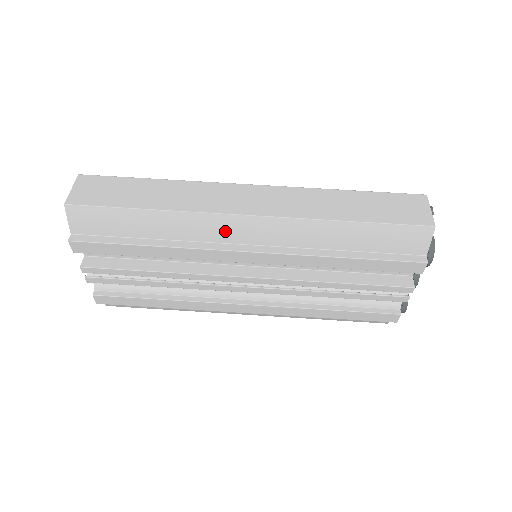
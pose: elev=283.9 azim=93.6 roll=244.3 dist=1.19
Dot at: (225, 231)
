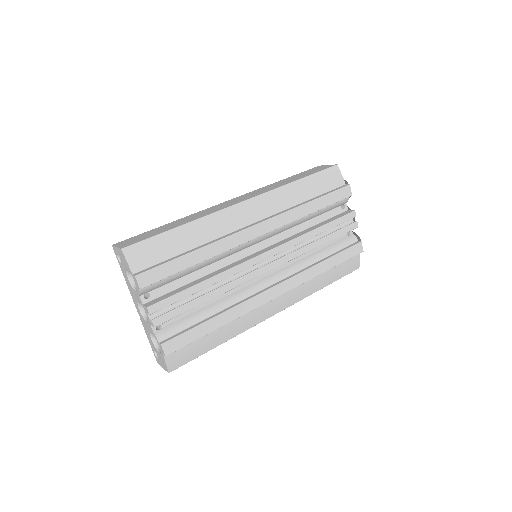
Dot at: (235, 219)
